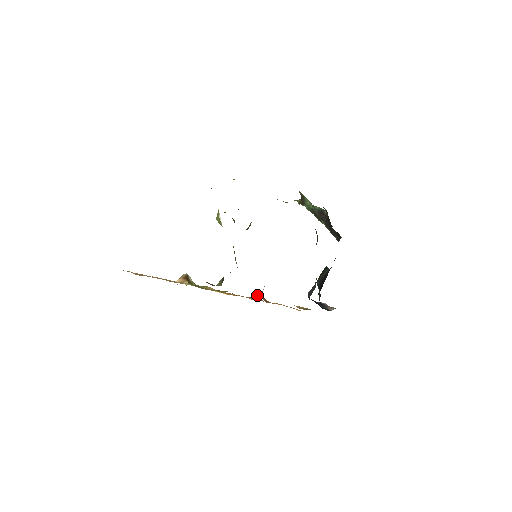
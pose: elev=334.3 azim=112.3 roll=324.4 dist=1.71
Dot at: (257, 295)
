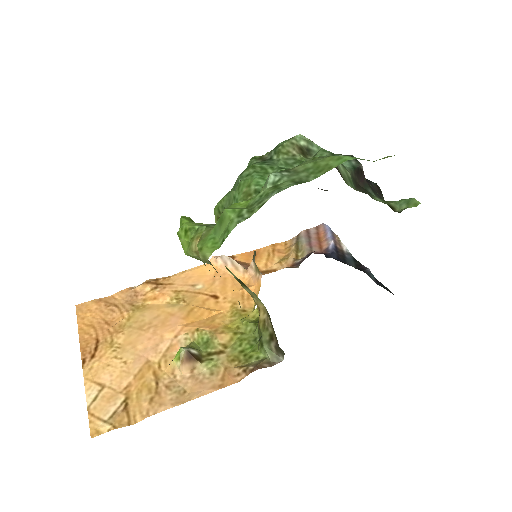
Dot at: (233, 266)
